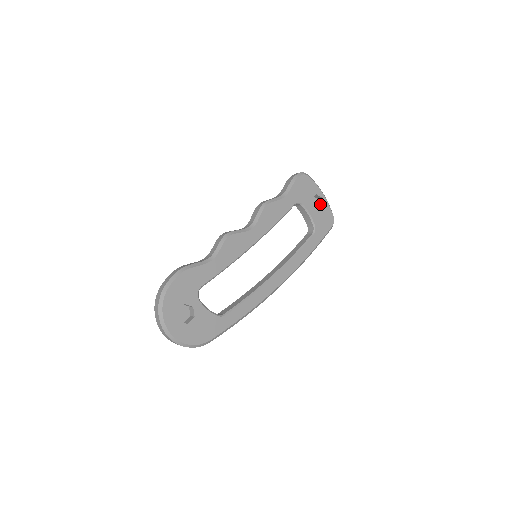
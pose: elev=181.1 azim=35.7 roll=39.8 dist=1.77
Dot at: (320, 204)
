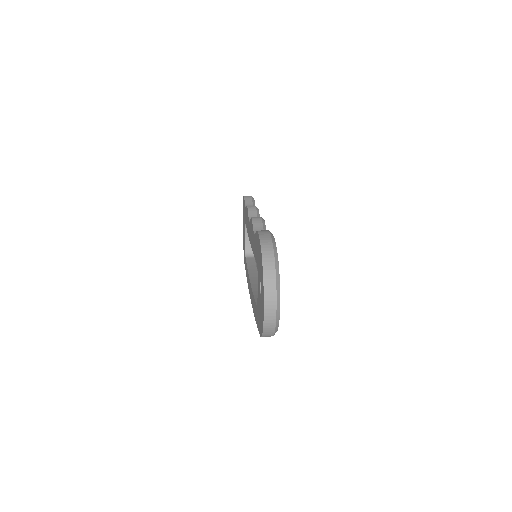
Dot at: occluded
